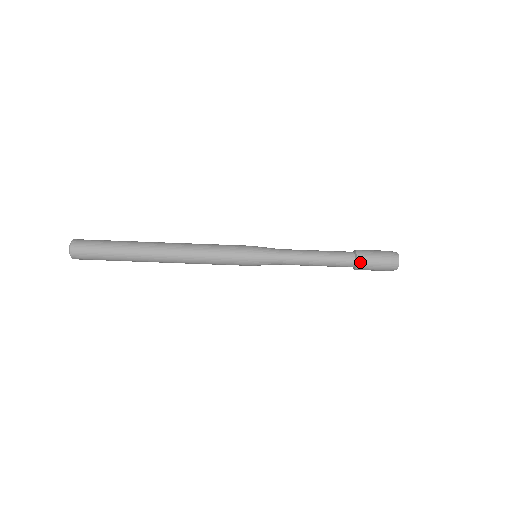
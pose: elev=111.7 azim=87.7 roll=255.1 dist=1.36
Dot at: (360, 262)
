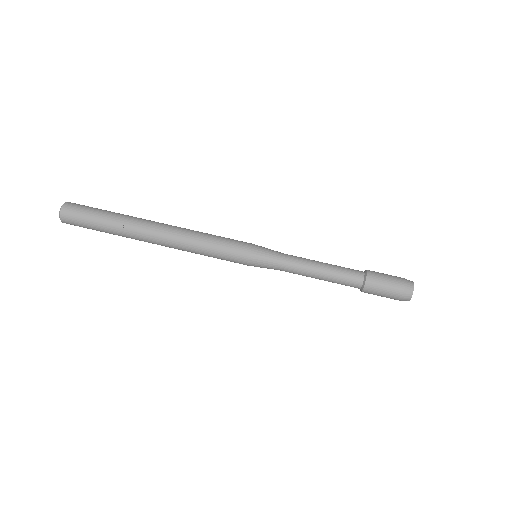
Dot at: (371, 275)
